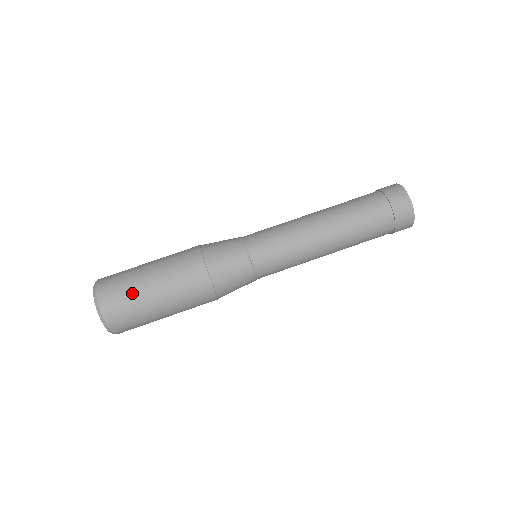
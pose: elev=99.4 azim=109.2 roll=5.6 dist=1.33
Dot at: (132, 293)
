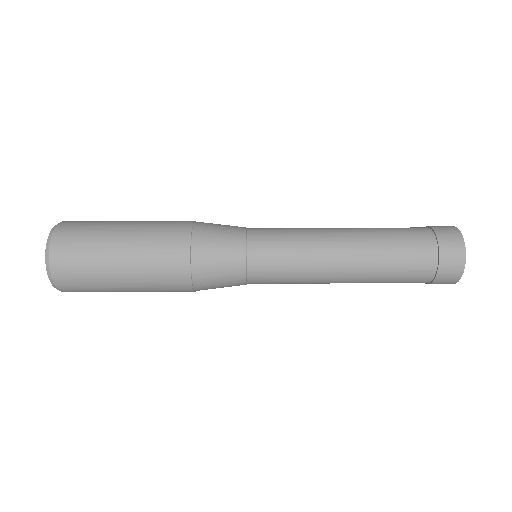
Dot at: (93, 251)
